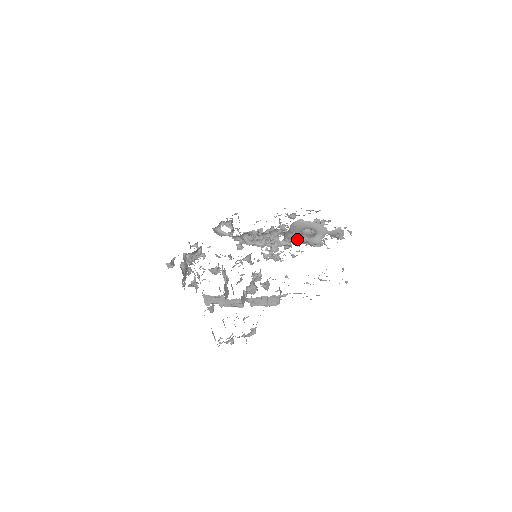
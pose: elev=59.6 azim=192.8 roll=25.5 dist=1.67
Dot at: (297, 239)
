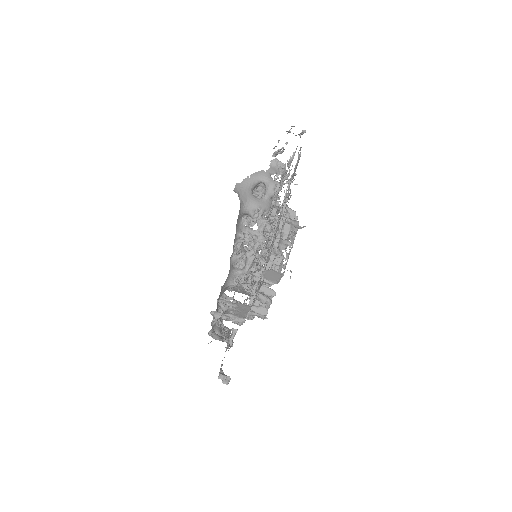
Dot at: (259, 203)
